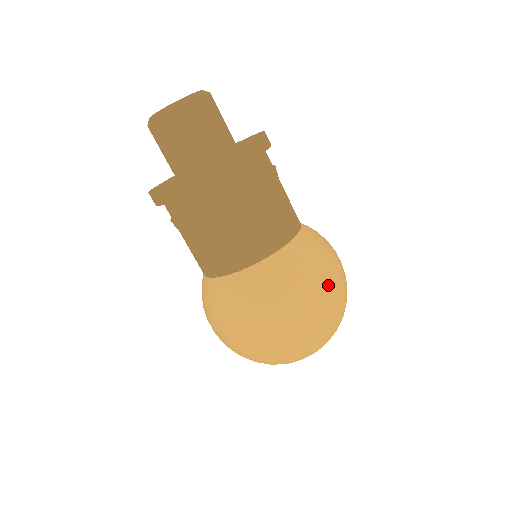
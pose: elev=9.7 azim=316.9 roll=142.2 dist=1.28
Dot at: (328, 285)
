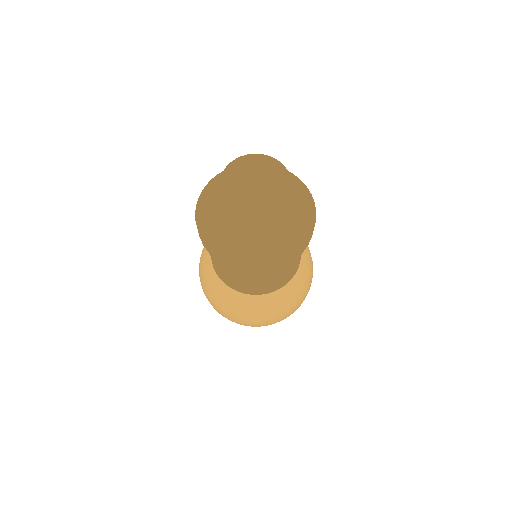
Dot at: occluded
